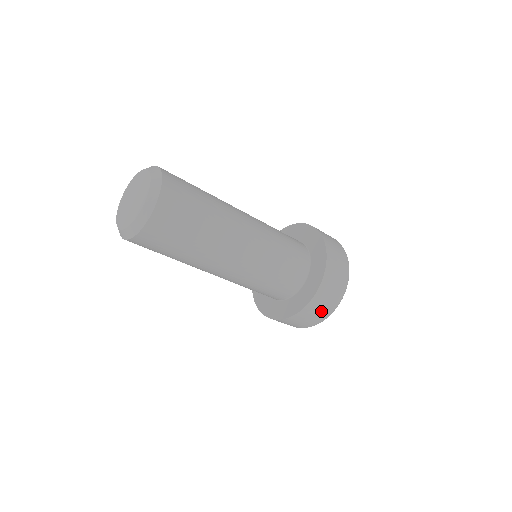
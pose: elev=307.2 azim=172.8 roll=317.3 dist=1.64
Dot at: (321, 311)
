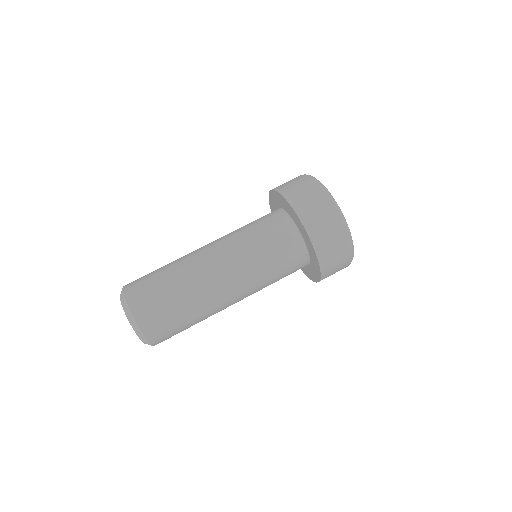
Dot at: (340, 260)
